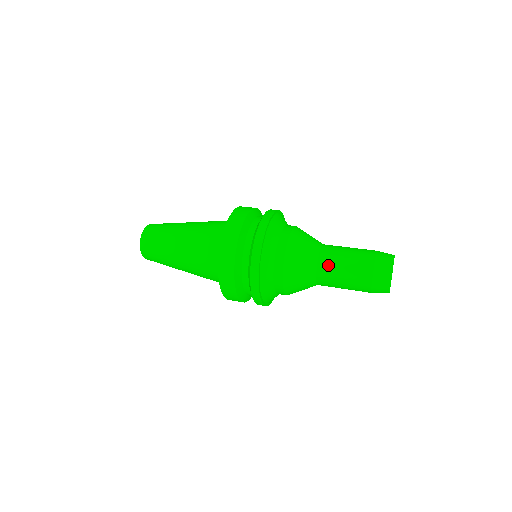
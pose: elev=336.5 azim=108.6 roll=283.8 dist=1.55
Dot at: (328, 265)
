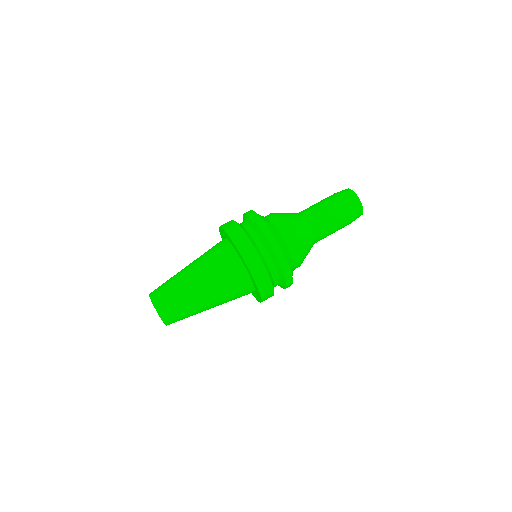
Dot at: occluded
